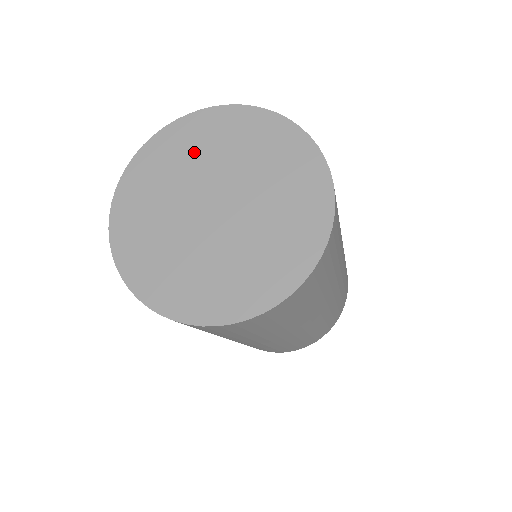
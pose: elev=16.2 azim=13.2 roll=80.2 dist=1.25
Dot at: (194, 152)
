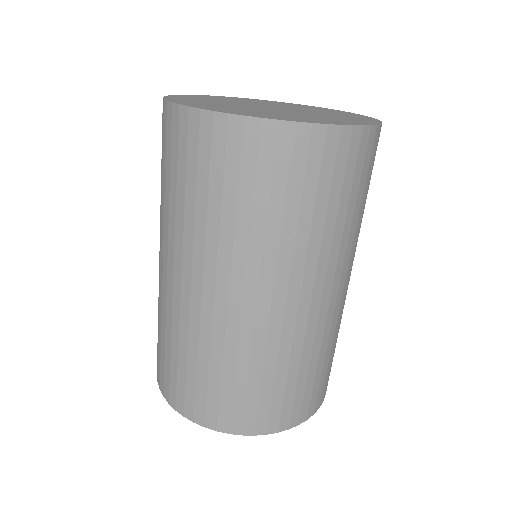
Dot at: (273, 103)
